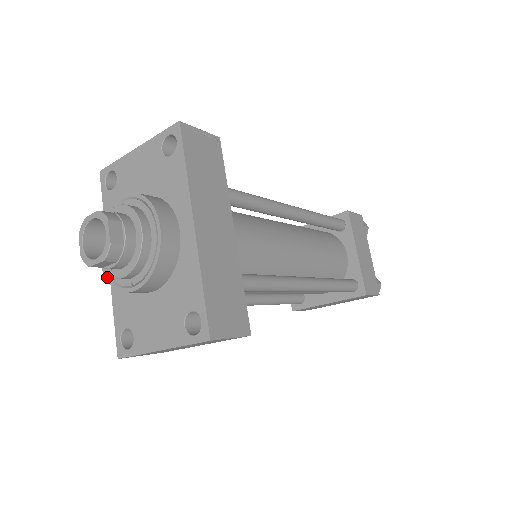
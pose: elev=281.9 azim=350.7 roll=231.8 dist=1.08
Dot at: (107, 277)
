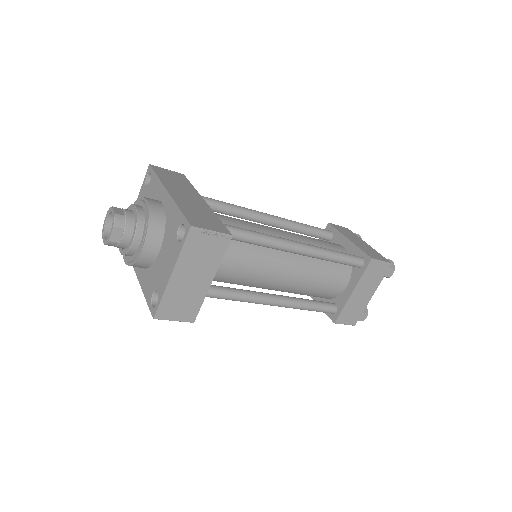
Dot at: (130, 264)
